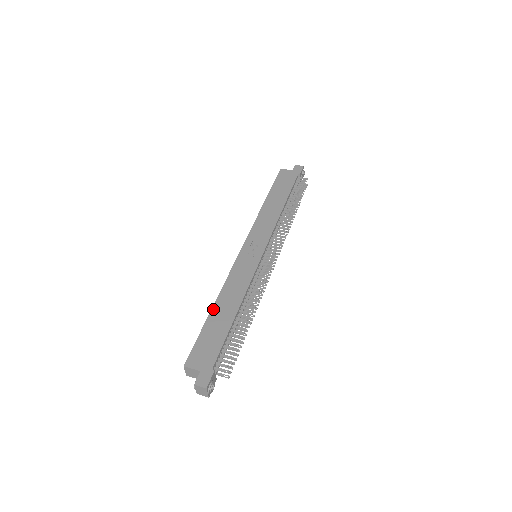
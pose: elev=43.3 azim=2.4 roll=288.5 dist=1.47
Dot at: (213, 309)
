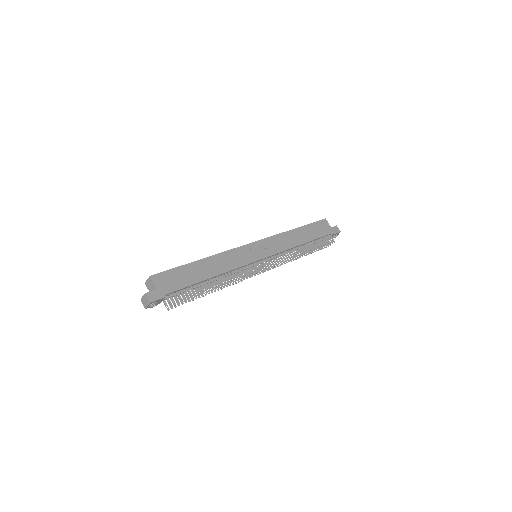
Dot at: (200, 261)
